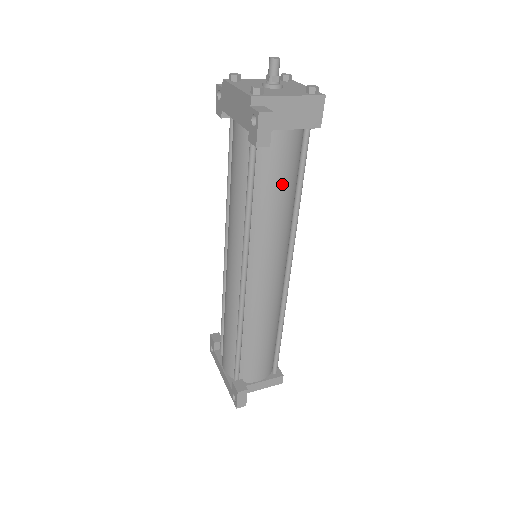
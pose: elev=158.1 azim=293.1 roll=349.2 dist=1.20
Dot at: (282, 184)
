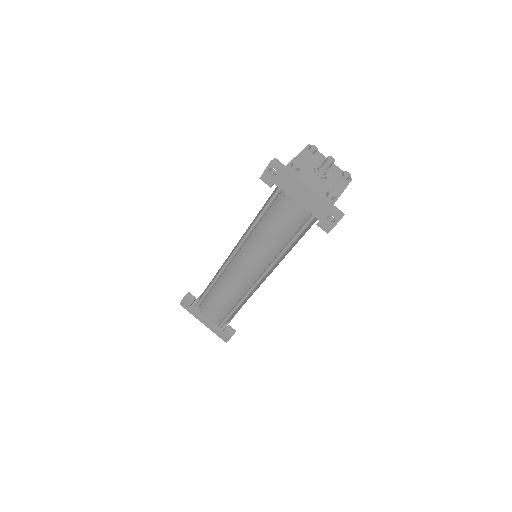
Dot at: occluded
